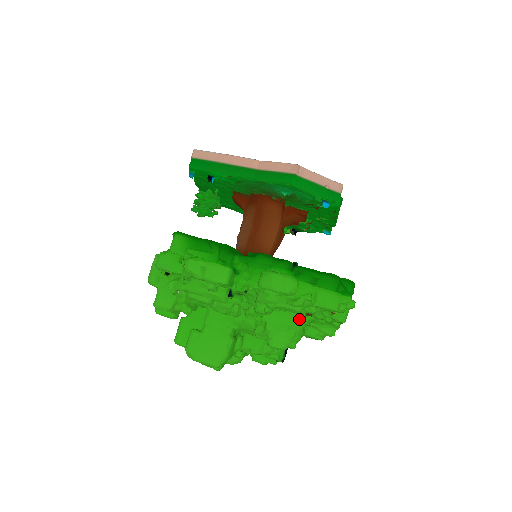
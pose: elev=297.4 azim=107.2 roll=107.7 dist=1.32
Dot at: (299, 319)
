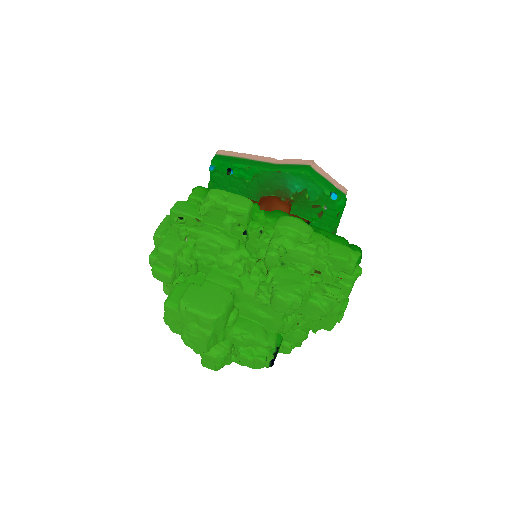
Dot at: (307, 276)
